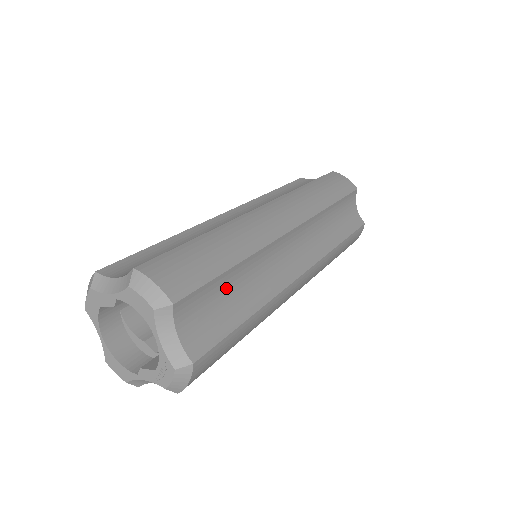
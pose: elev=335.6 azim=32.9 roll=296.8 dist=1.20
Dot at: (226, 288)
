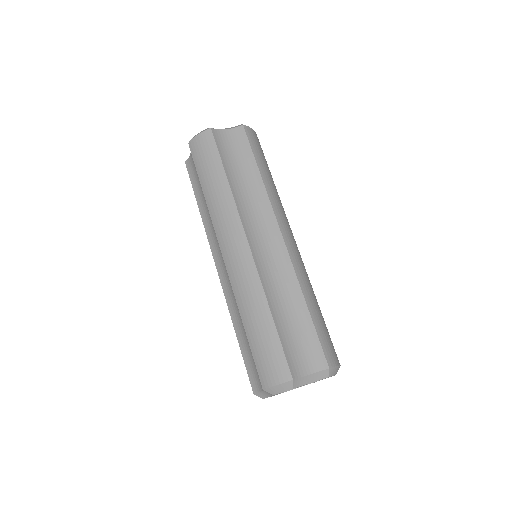
Dot at: occluded
